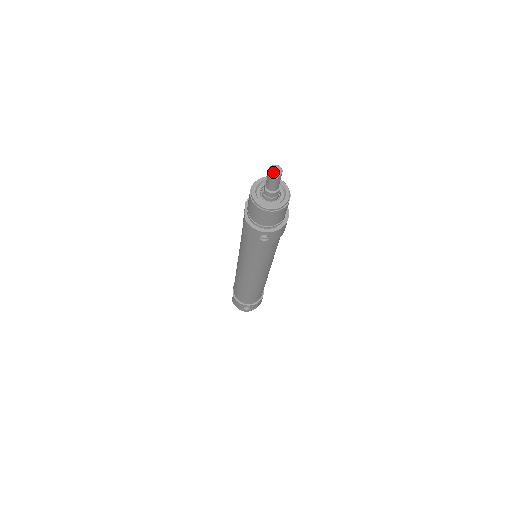
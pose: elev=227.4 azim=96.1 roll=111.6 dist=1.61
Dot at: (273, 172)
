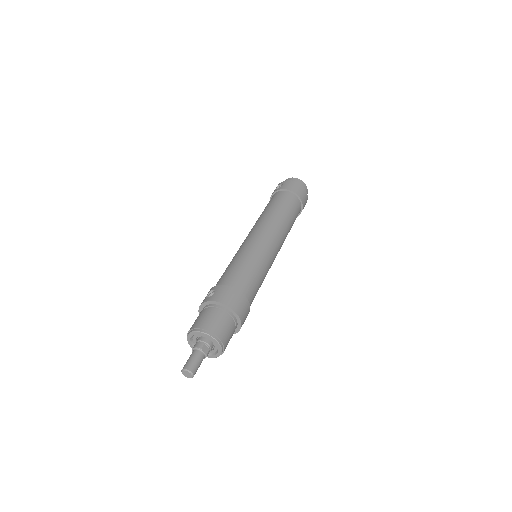
Dot at: (187, 377)
